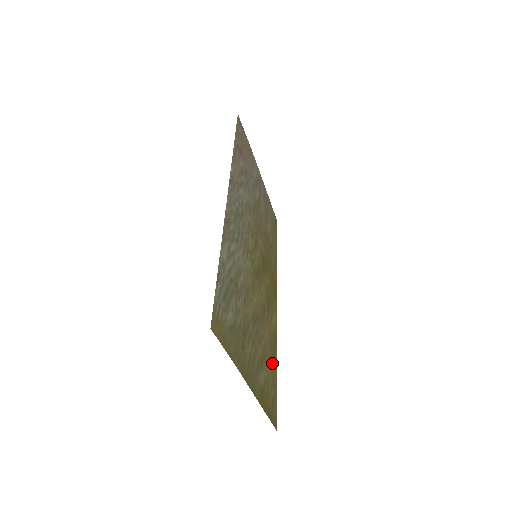
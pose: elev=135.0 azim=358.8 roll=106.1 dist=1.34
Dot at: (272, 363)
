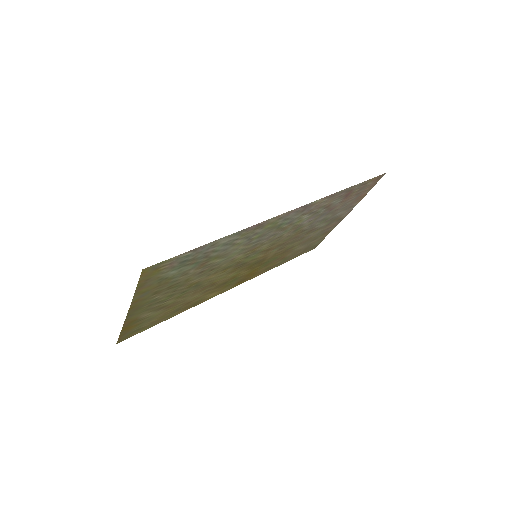
Dot at: (172, 312)
